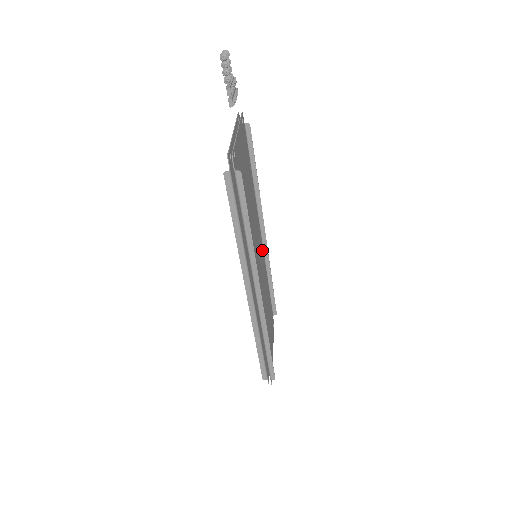
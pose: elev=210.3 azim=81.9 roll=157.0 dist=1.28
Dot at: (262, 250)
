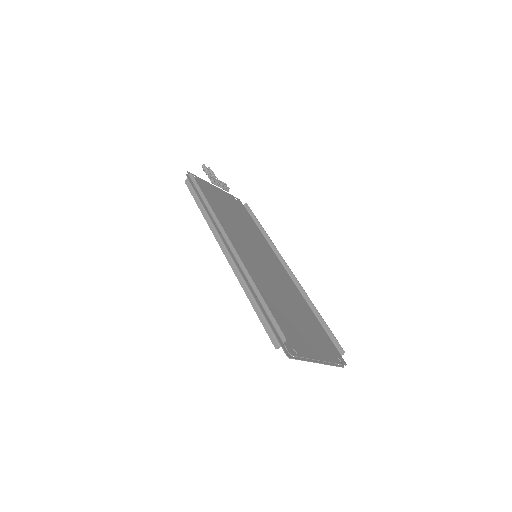
Dot at: (287, 278)
